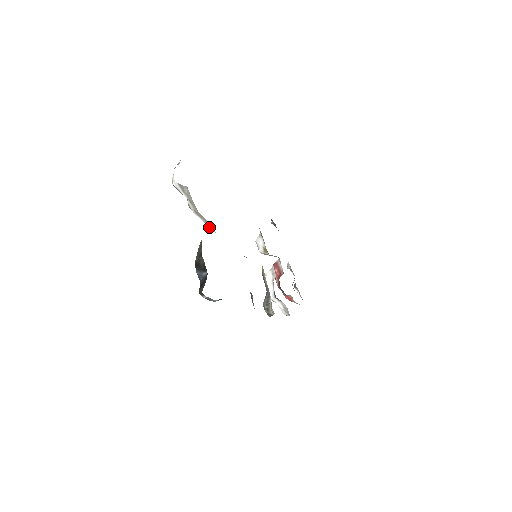
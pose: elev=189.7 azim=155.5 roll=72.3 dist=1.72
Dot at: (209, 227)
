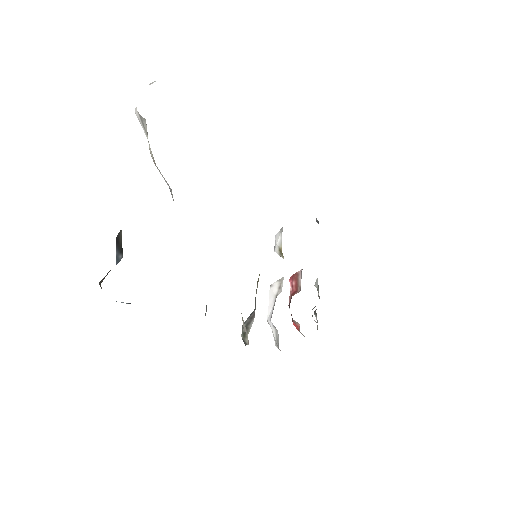
Dot at: (170, 191)
